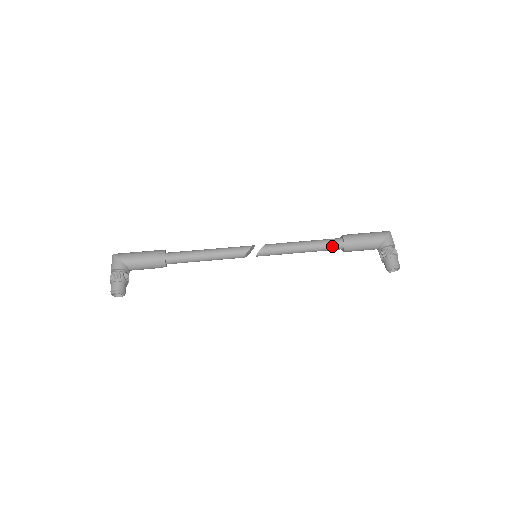
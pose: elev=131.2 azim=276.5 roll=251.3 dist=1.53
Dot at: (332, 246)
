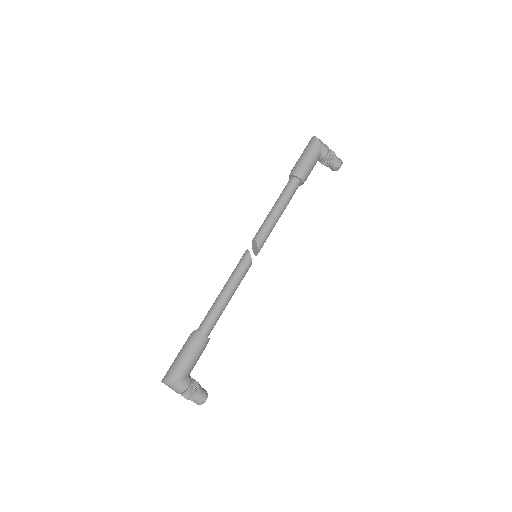
Dot at: (295, 191)
